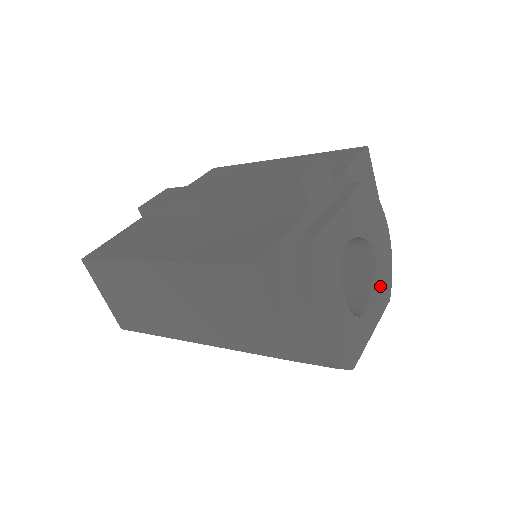
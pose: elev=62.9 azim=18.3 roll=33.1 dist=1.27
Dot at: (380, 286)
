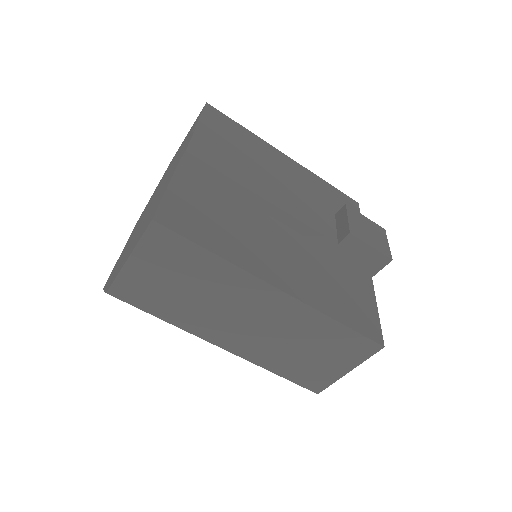
Dot at: occluded
